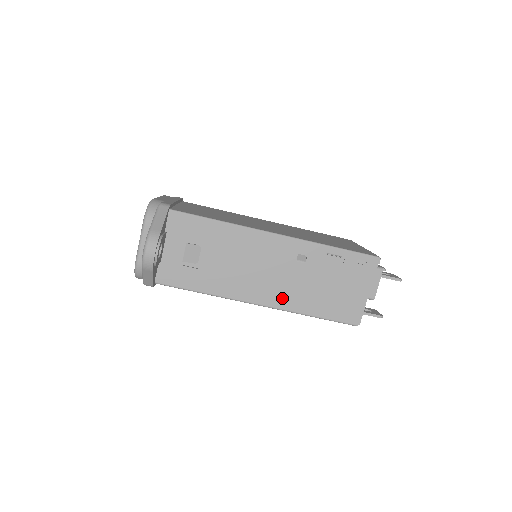
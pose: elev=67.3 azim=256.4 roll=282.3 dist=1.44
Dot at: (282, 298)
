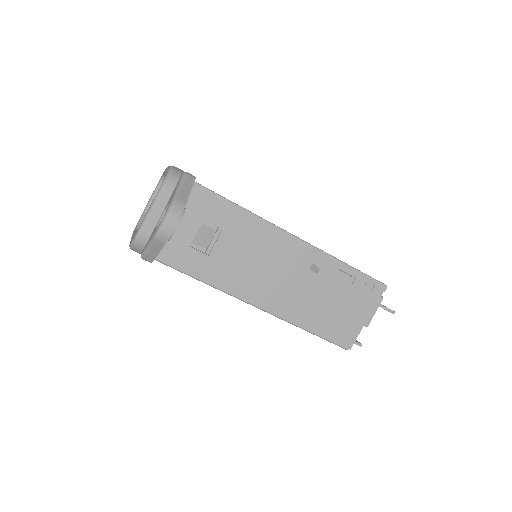
Dot at: (284, 306)
